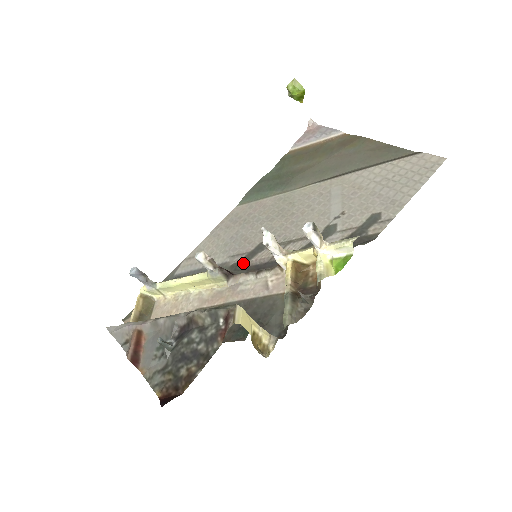
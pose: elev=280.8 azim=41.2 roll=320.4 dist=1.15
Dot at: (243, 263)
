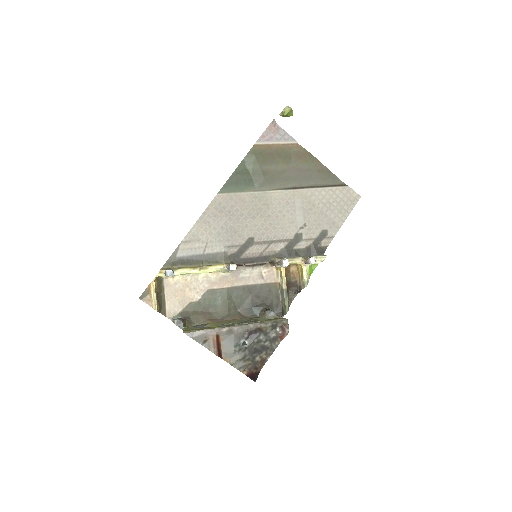
Dot at: (239, 255)
